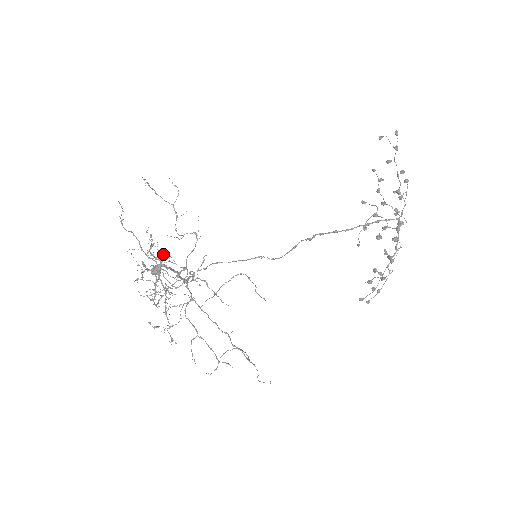
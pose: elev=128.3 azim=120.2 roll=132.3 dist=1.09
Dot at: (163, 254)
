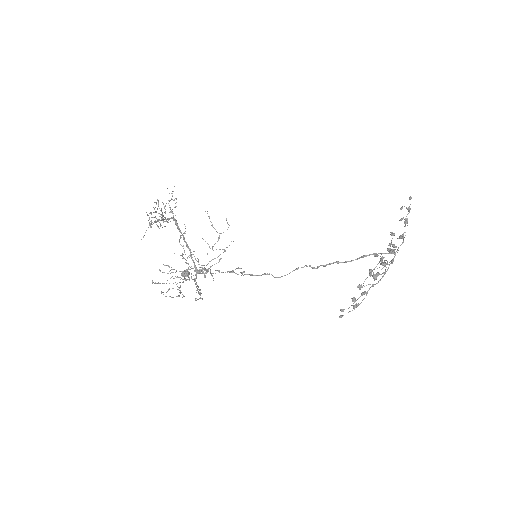
Dot at: (175, 203)
